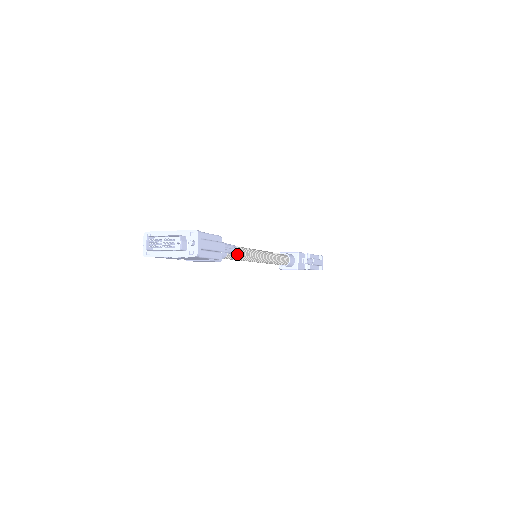
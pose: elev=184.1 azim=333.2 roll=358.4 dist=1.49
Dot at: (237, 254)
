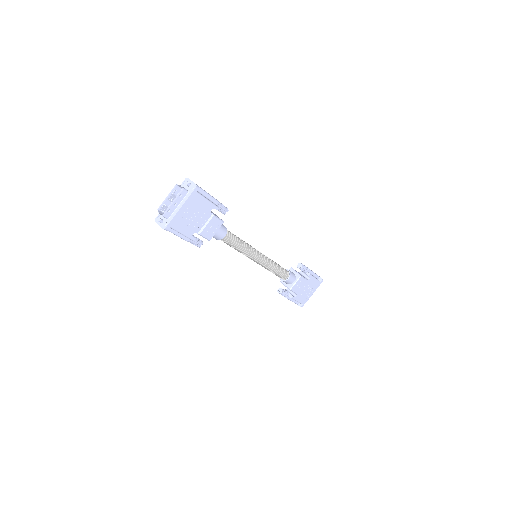
Dot at: (236, 237)
